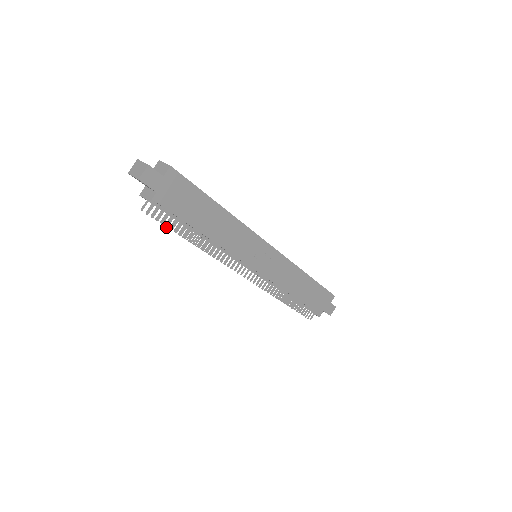
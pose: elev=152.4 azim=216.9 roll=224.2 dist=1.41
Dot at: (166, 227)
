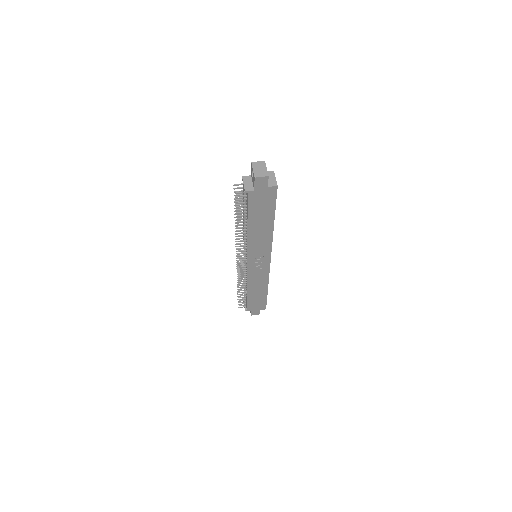
Dot at: occluded
